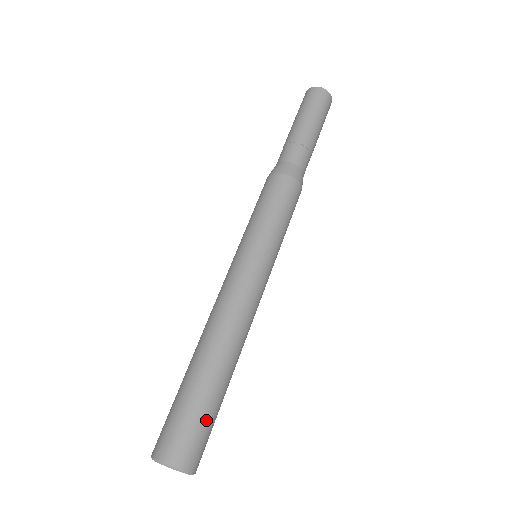
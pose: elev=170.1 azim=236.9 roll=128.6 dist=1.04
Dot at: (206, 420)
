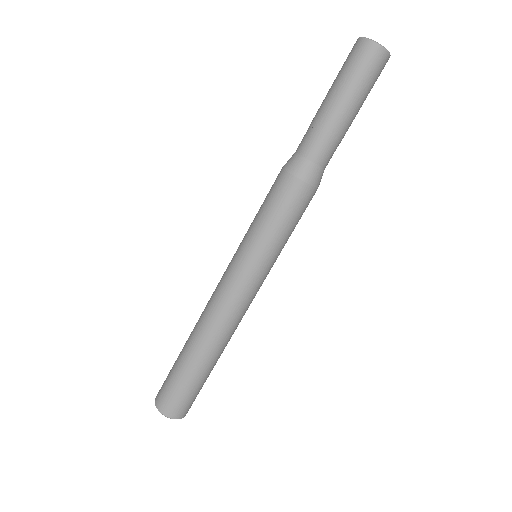
Dot at: (197, 390)
